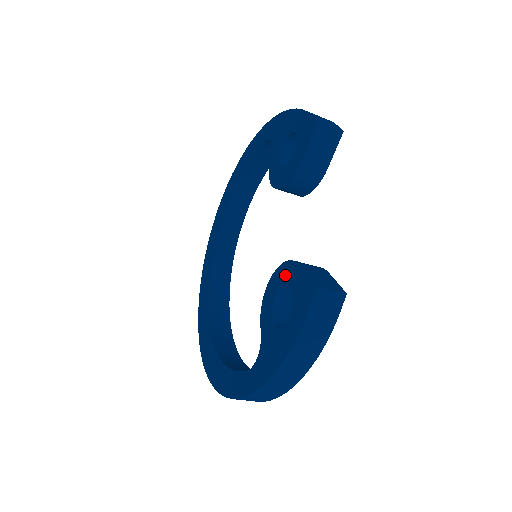
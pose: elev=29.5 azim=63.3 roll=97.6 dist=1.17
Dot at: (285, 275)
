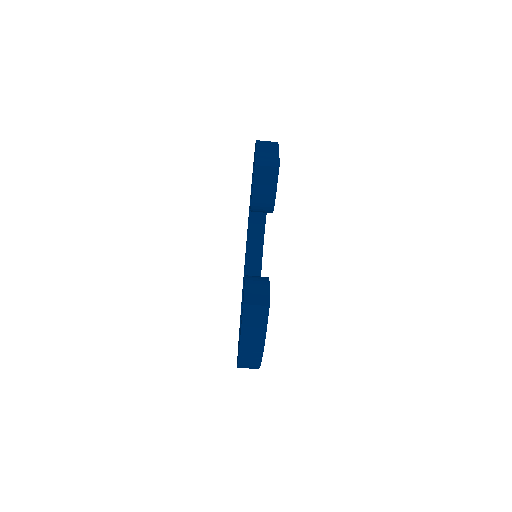
Dot at: occluded
